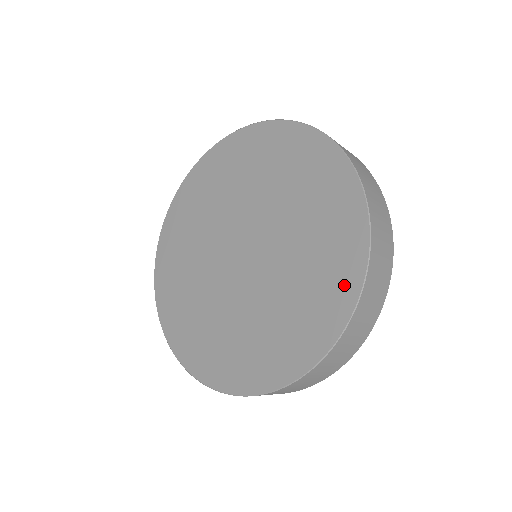
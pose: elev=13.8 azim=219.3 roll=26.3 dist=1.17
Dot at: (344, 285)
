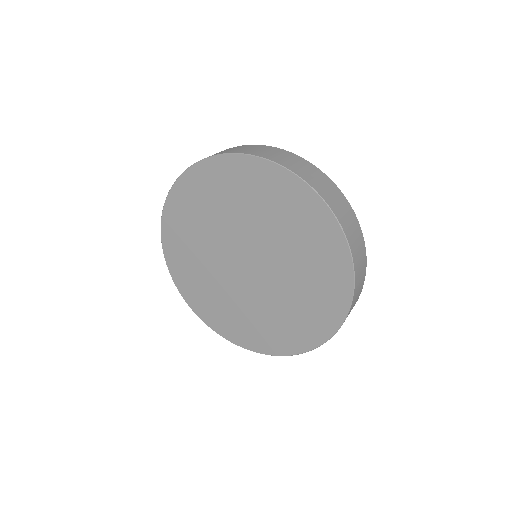
Dot at: (330, 317)
